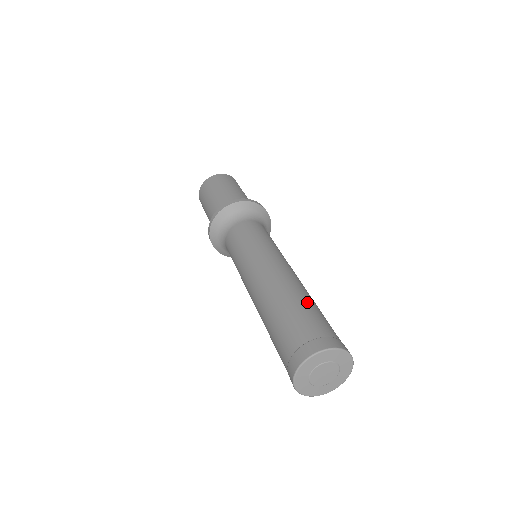
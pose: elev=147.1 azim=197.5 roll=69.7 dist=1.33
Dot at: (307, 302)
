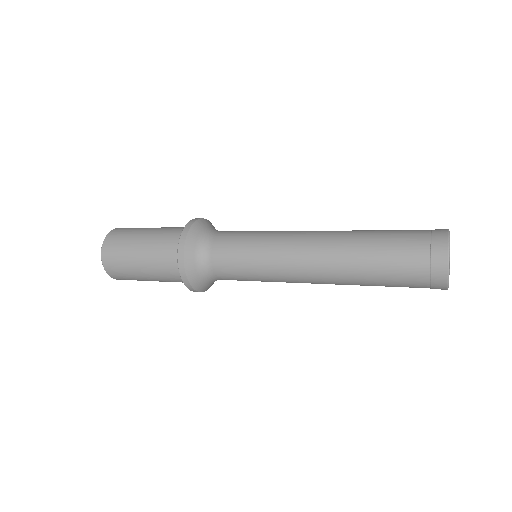
Dot at: (377, 230)
